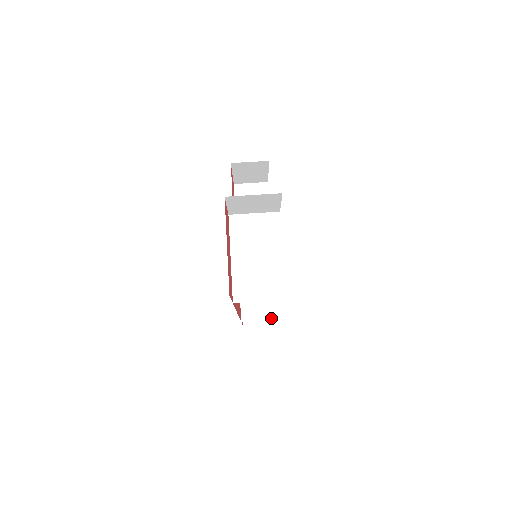
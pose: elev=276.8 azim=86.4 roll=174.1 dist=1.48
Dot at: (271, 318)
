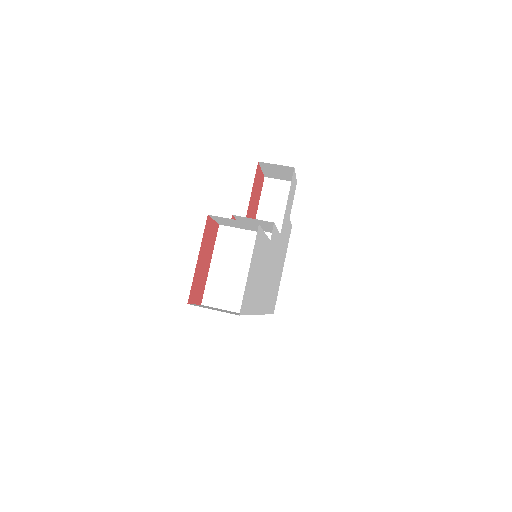
Dot at: occluded
